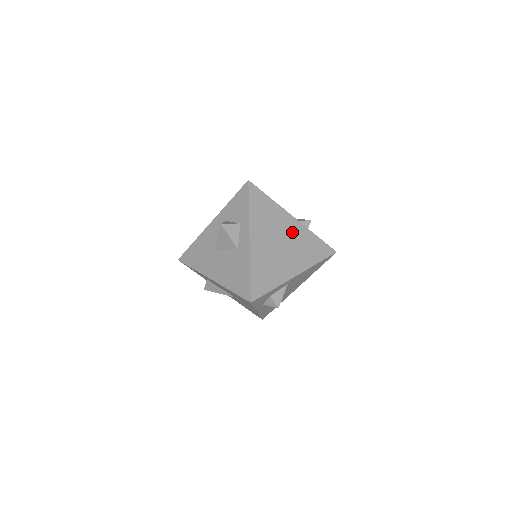
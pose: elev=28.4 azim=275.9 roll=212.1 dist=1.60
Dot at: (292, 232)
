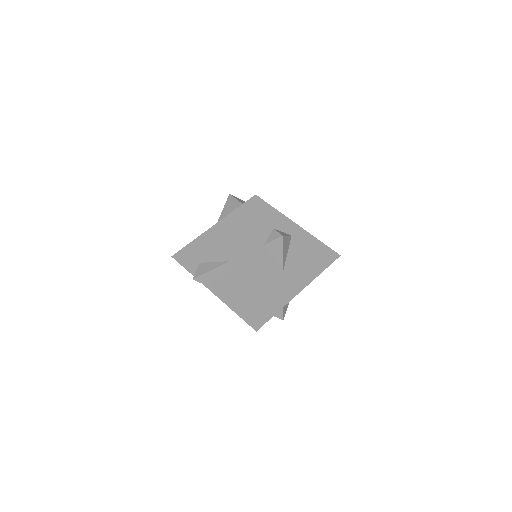
Dot at: occluded
